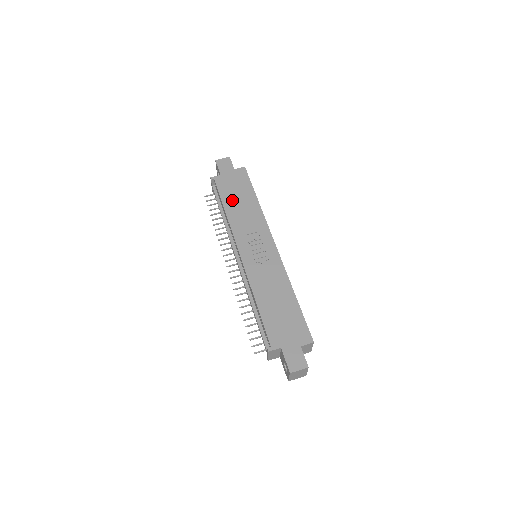
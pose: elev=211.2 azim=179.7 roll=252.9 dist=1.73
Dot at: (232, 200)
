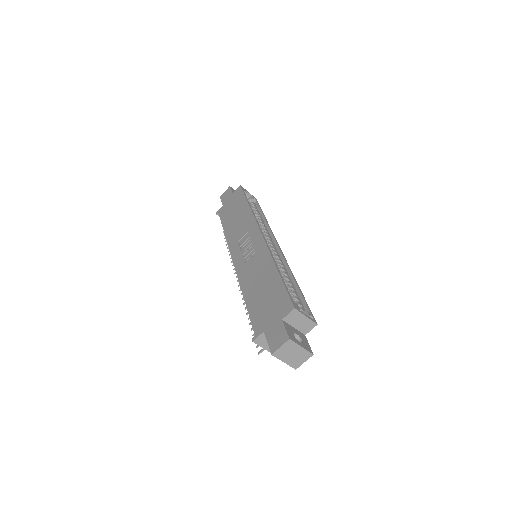
Dot at: (229, 219)
